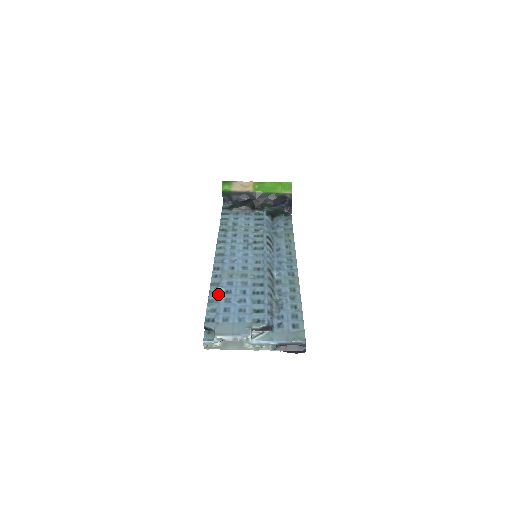
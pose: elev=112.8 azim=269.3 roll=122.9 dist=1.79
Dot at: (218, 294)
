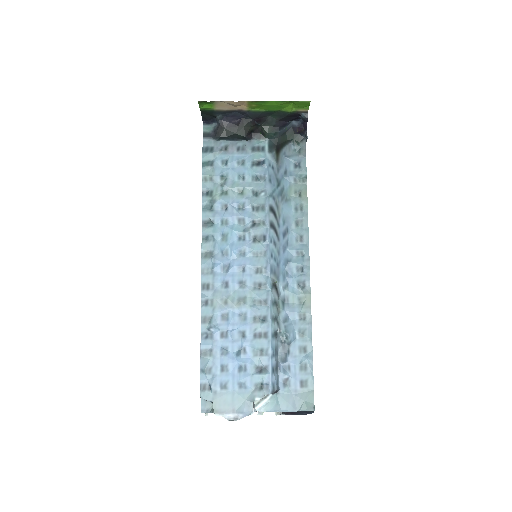
Dot at: (212, 340)
